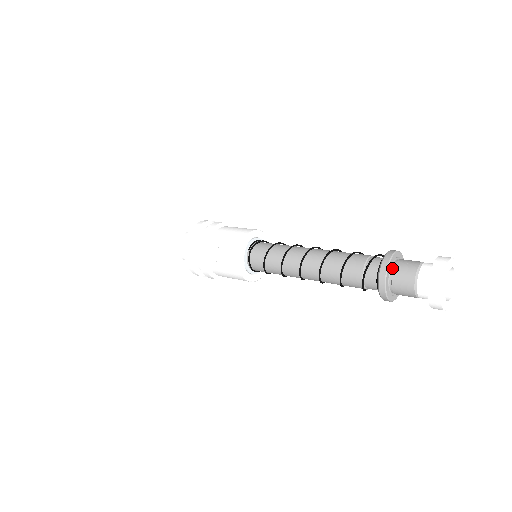
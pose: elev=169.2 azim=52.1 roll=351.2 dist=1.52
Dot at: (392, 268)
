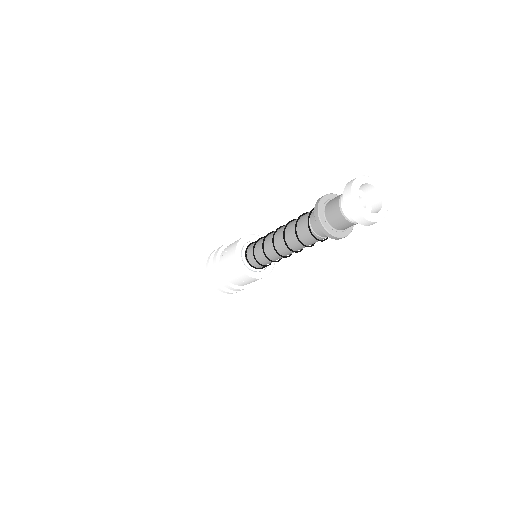
Dot at: occluded
